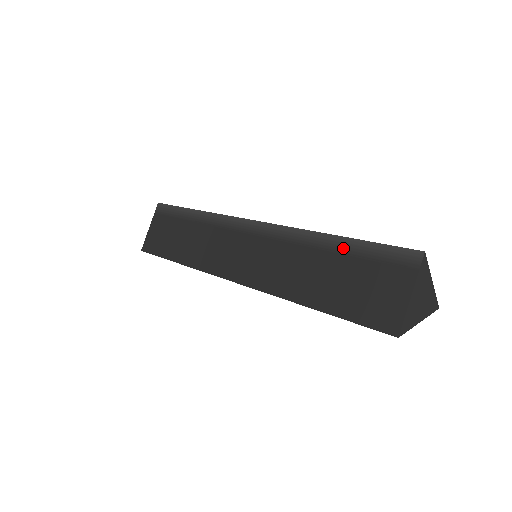
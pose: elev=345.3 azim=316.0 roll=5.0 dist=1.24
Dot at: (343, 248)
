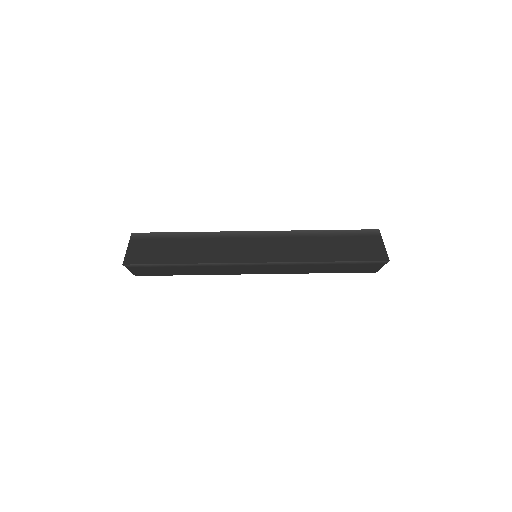
Dot at: (338, 264)
